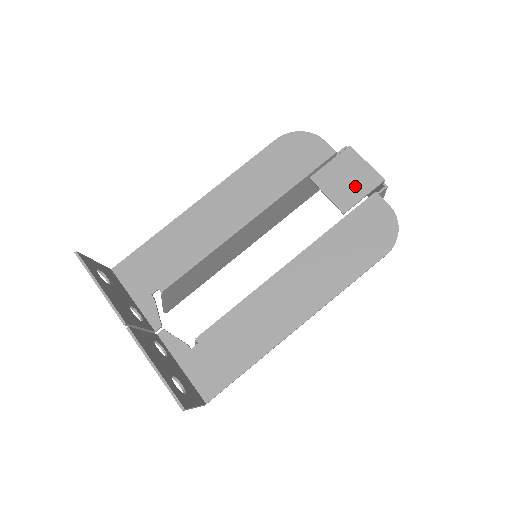
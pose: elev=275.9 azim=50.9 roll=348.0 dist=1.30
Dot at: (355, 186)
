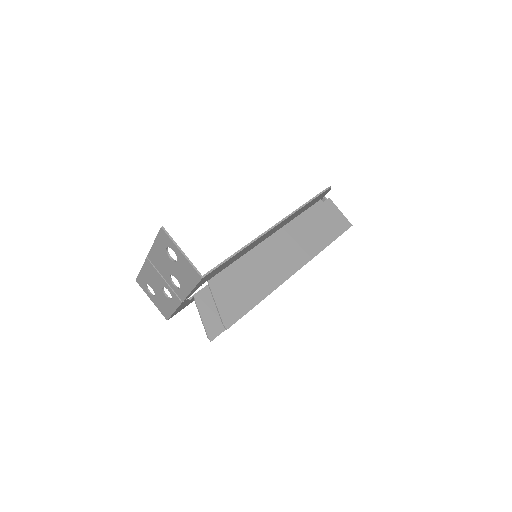
Dot at: occluded
